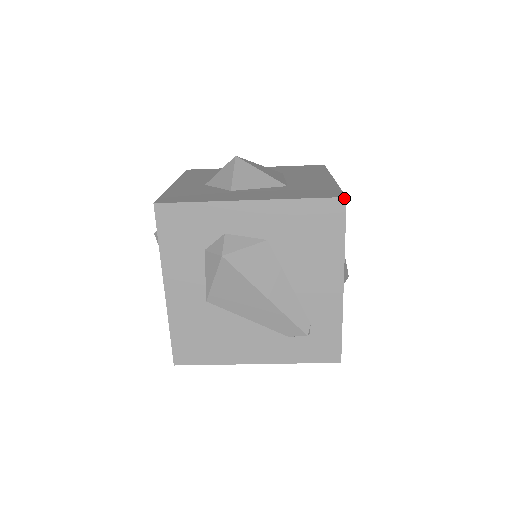
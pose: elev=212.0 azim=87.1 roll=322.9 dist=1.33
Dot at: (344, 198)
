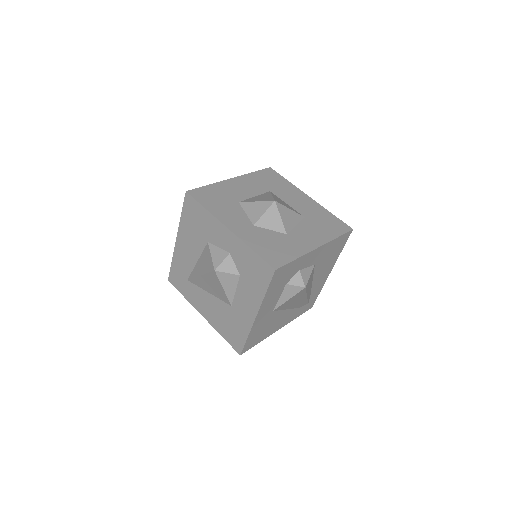
Dot at: (352, 230)
